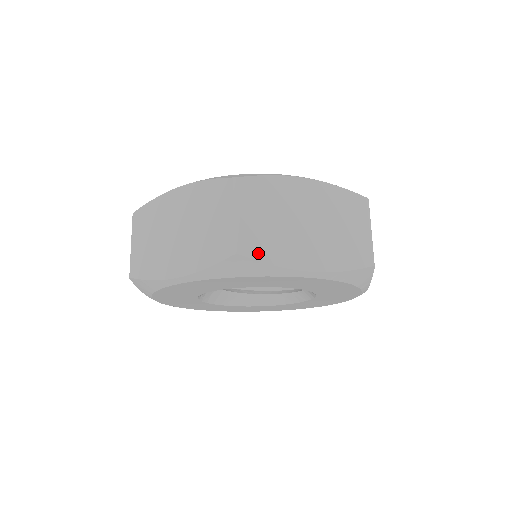
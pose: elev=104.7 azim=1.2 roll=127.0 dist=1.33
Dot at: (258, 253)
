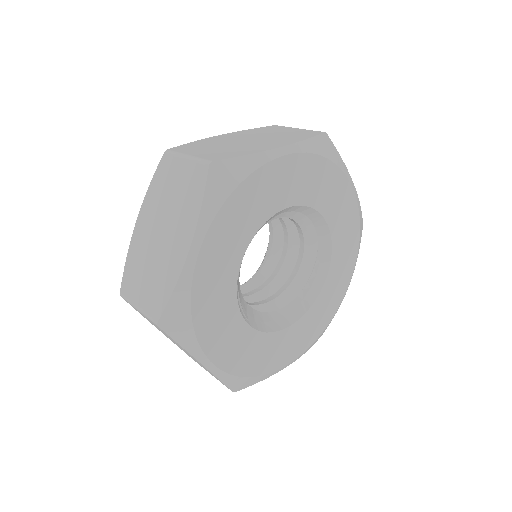
Dot at: (228, 156)
